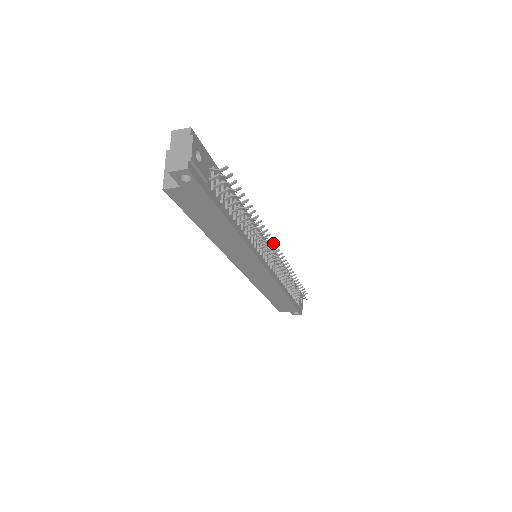
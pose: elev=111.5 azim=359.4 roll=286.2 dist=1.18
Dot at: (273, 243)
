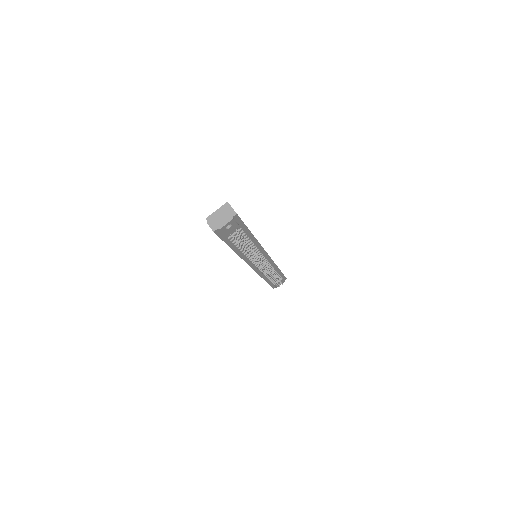
Dot at: occluded
